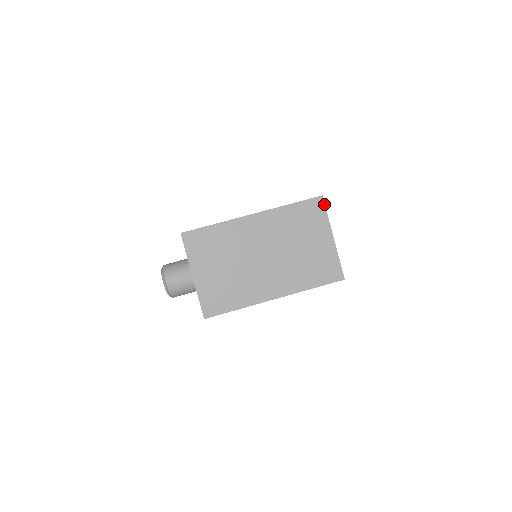
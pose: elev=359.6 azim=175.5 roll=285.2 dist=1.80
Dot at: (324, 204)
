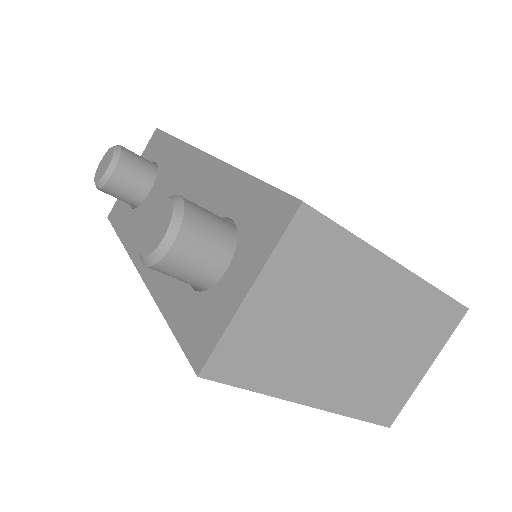
Dot at: (460, 321)
